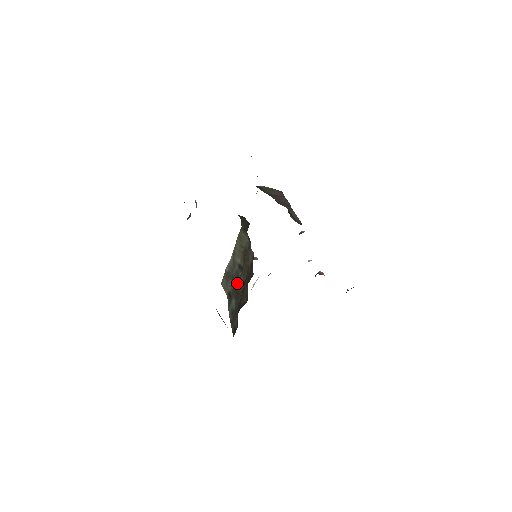
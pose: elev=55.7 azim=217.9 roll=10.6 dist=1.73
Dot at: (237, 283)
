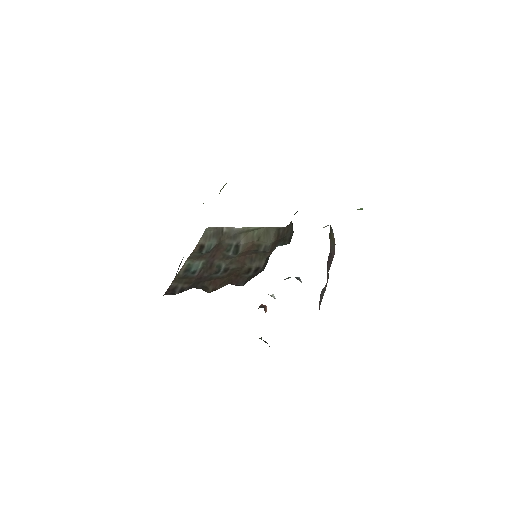
Dot at: (220, 257)
